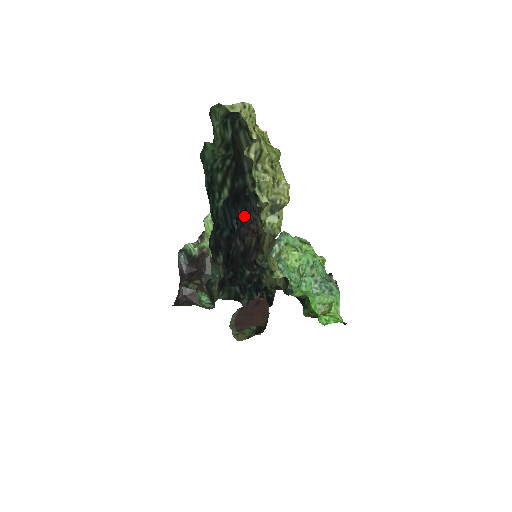
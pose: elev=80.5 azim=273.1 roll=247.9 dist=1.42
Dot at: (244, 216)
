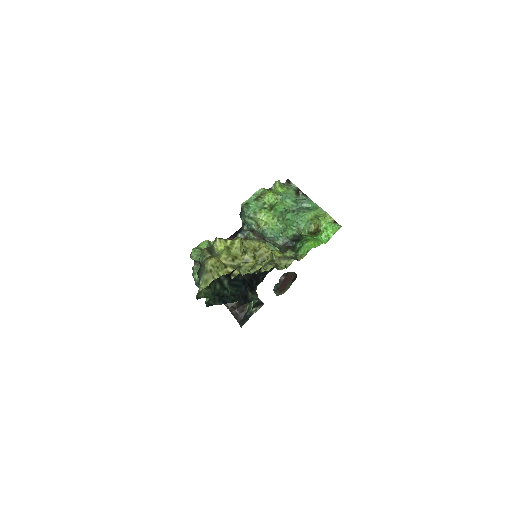
Dot at: occluded
